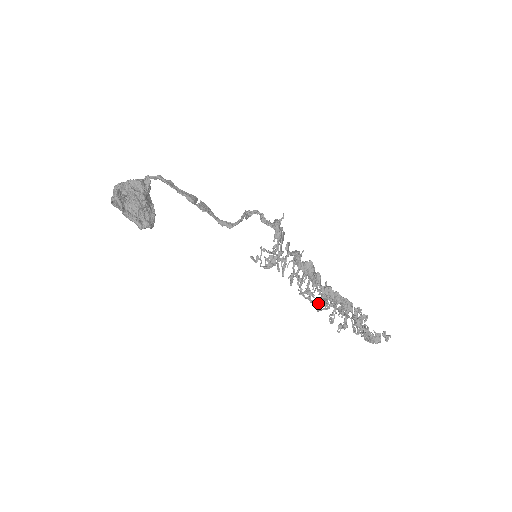
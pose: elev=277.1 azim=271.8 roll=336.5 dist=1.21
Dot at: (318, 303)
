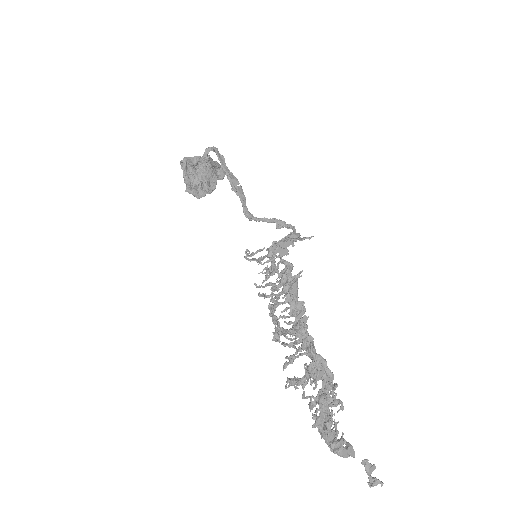
Dot at: occluded
